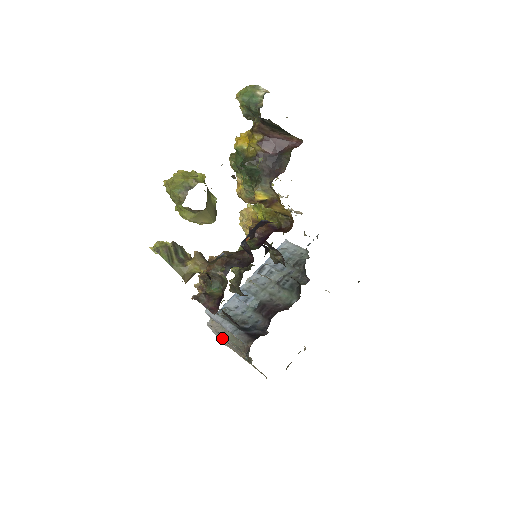
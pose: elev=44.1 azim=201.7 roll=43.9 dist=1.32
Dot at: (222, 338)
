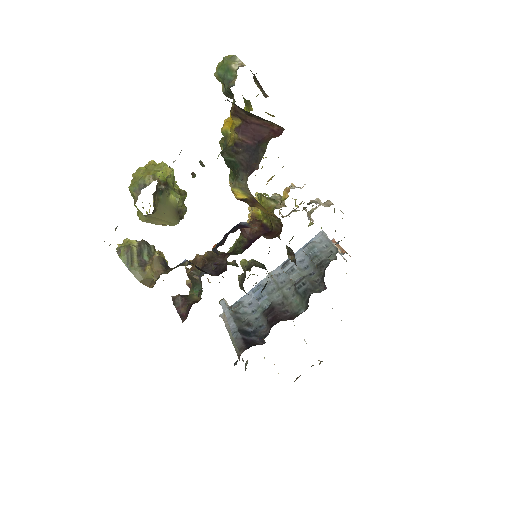
Dot at: occluded
